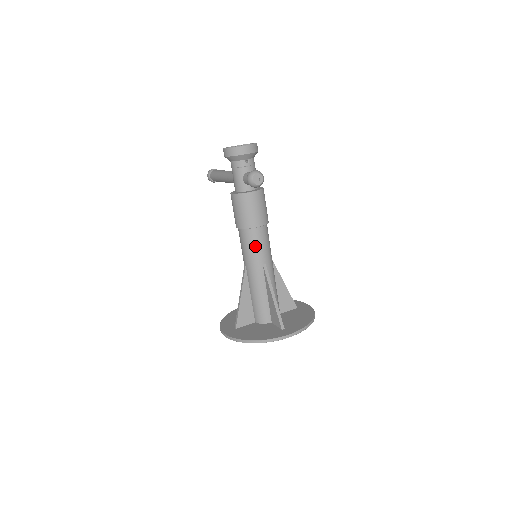
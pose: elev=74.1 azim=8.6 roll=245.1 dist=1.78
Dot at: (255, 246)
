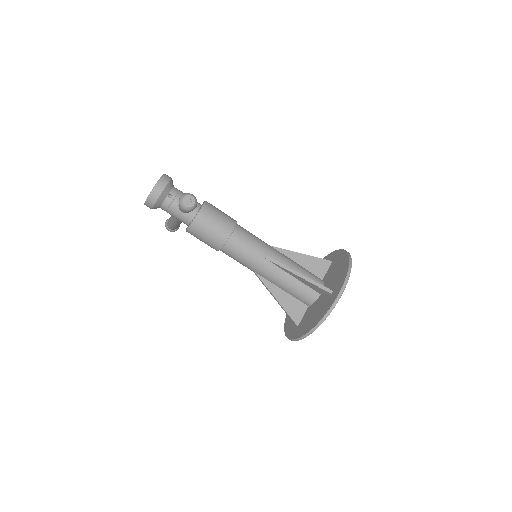
Dot at: (244, 251)
